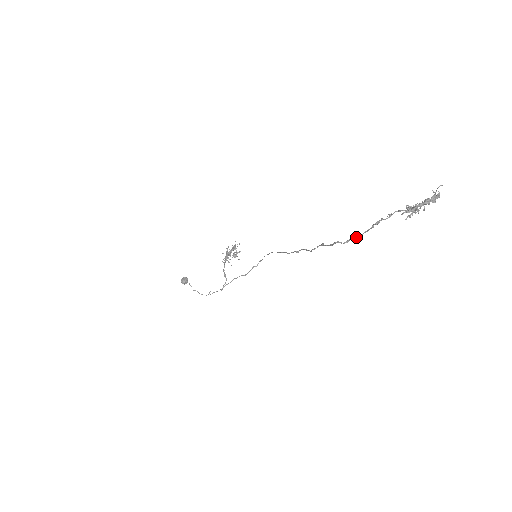
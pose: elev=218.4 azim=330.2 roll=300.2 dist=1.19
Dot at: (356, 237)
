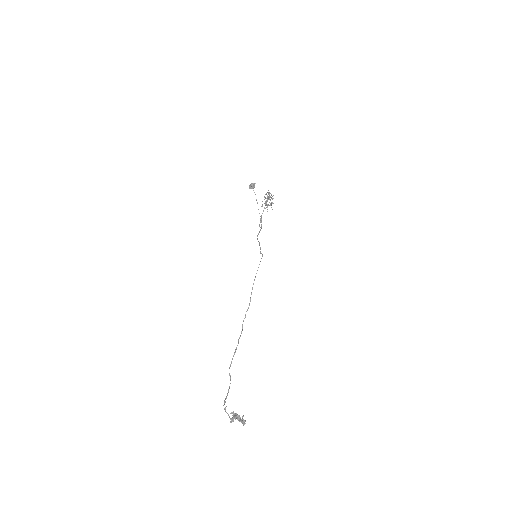
Dot at: occluded
